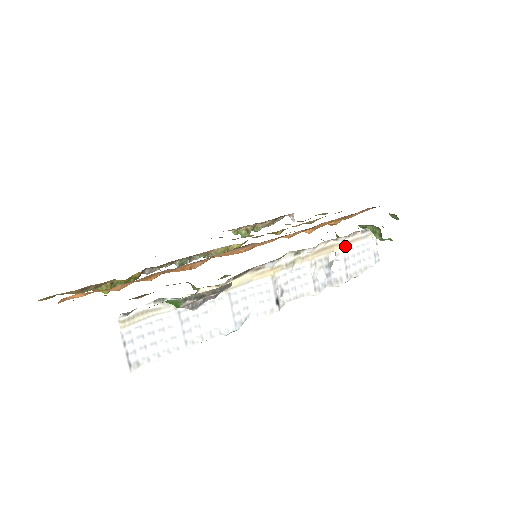
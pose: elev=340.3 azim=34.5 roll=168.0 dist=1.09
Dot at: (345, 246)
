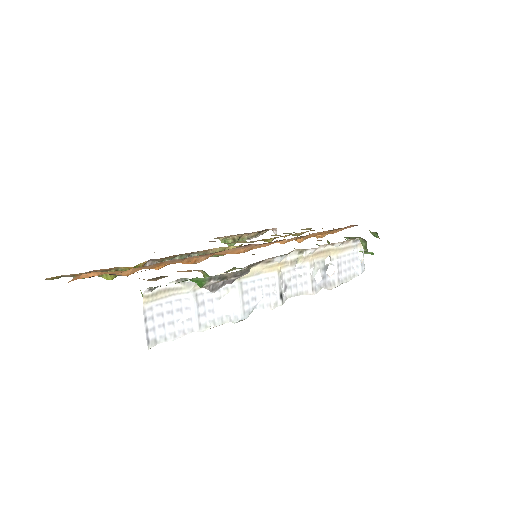
Dot at: (339, 252)
